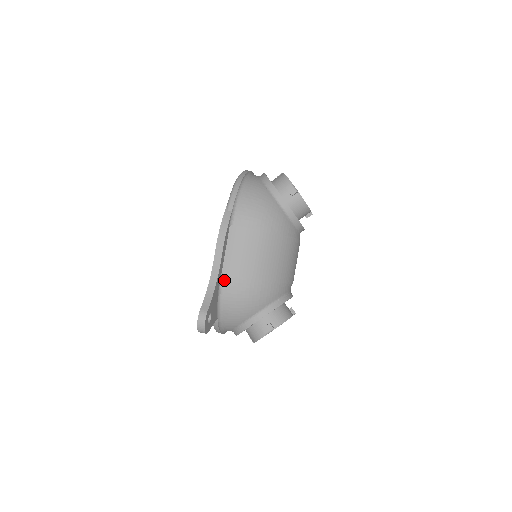
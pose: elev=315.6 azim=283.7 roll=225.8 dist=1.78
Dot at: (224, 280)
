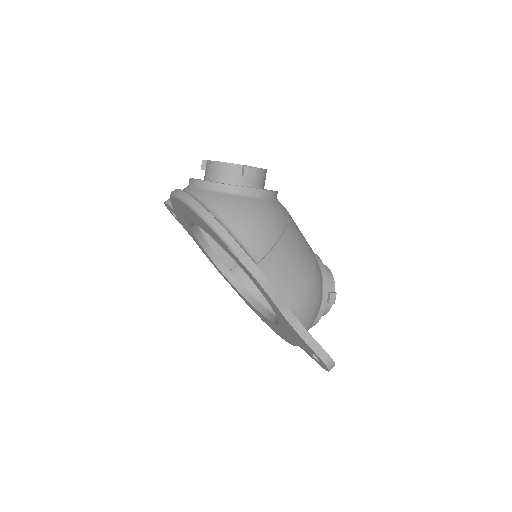
Dot at: (292, 311)
